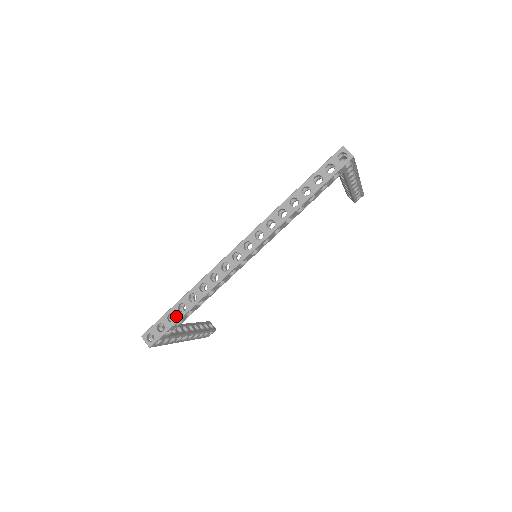
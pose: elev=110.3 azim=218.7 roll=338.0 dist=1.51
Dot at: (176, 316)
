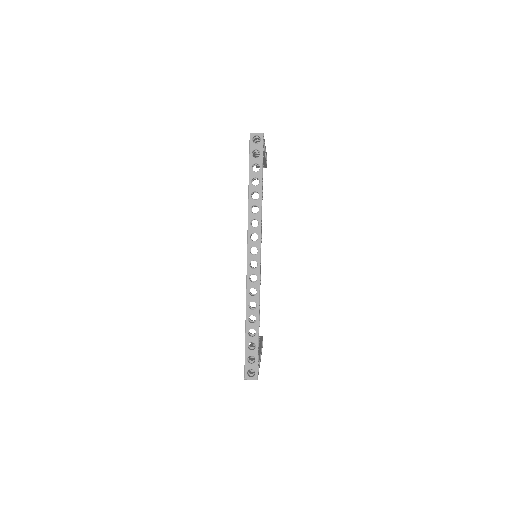
Dot at: (254, 342)
